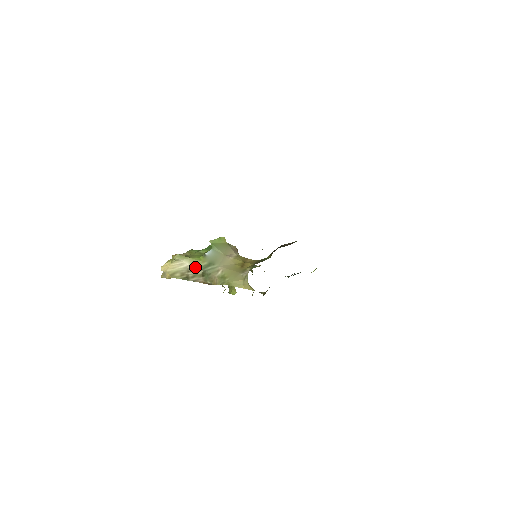
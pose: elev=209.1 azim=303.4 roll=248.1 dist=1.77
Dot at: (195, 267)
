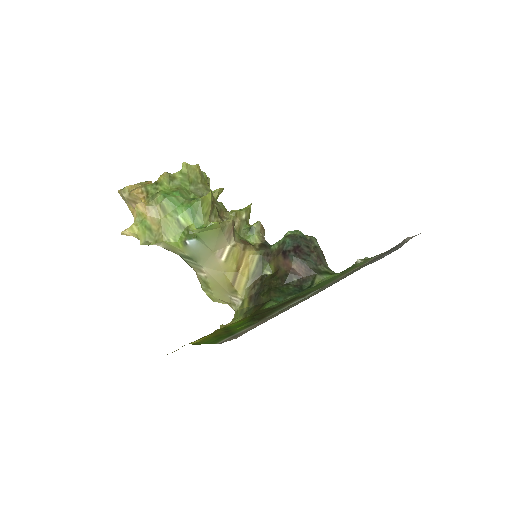
Dot at: occluded
